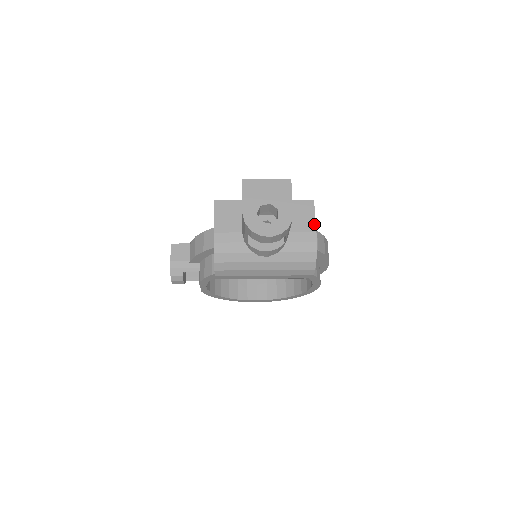
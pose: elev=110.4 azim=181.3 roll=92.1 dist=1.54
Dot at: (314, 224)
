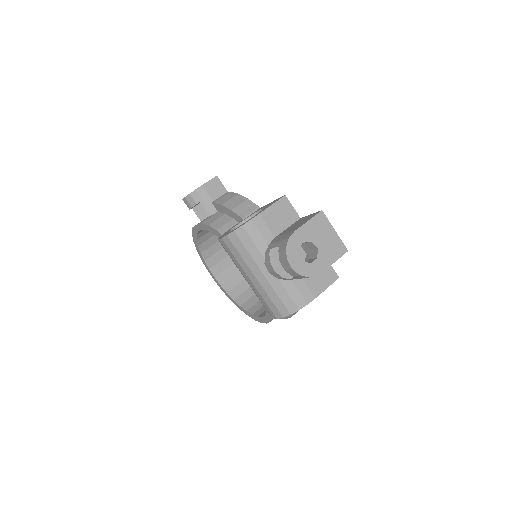
Dot at: (321, 292)
